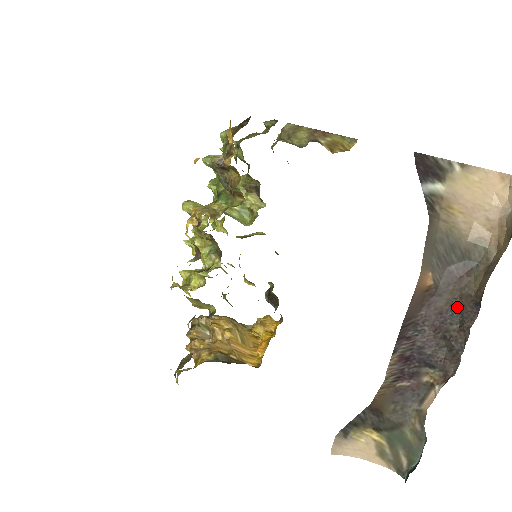
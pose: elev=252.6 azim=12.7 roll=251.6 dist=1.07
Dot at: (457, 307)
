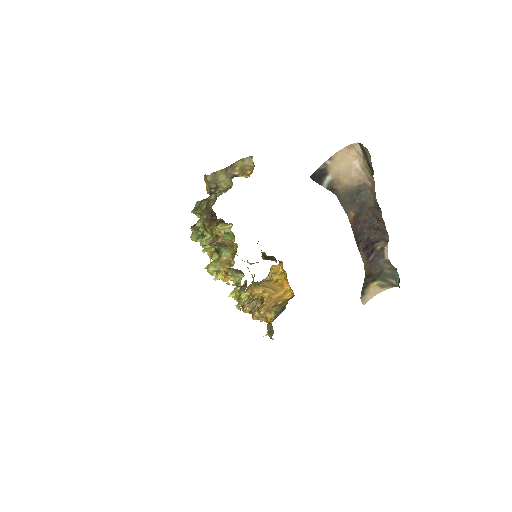
Dot at: (371, 214)
